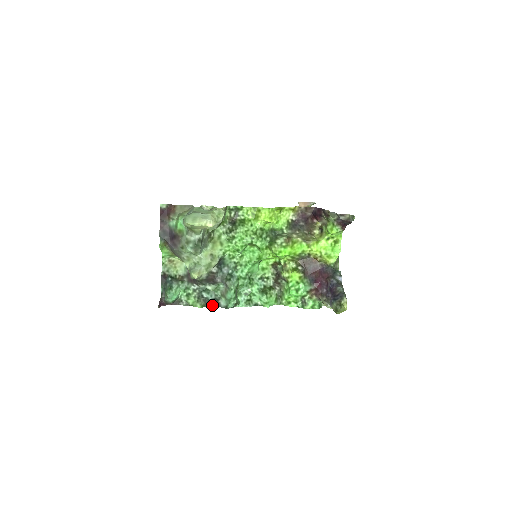
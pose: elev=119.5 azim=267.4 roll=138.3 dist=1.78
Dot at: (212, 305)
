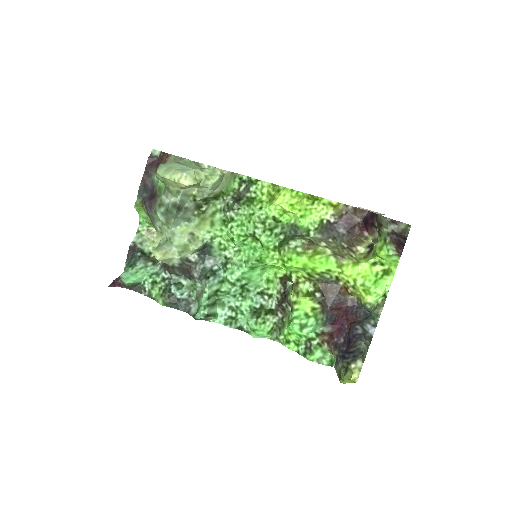
Dot at: (179, 307)
